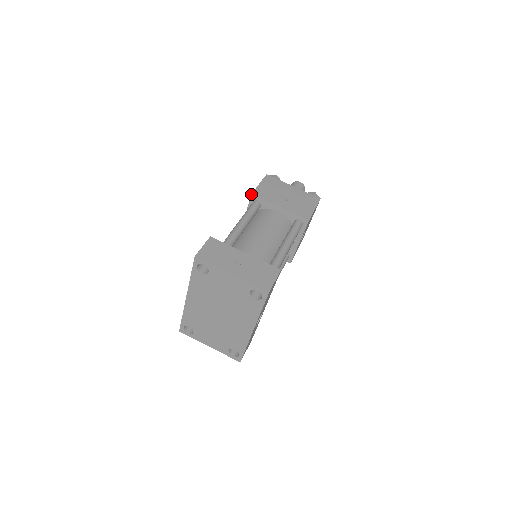
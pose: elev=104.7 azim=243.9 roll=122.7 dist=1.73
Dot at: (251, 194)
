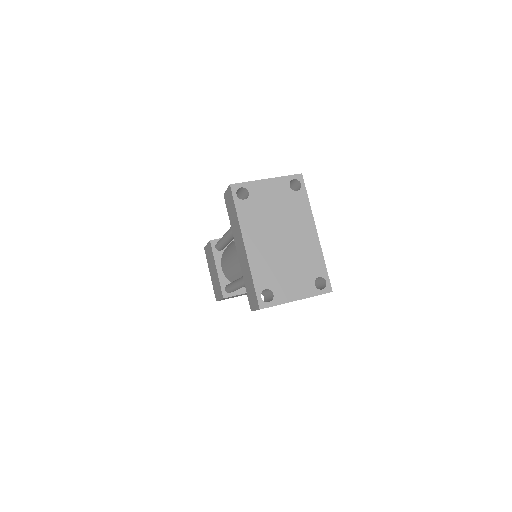
Dot at: (210, 241)
